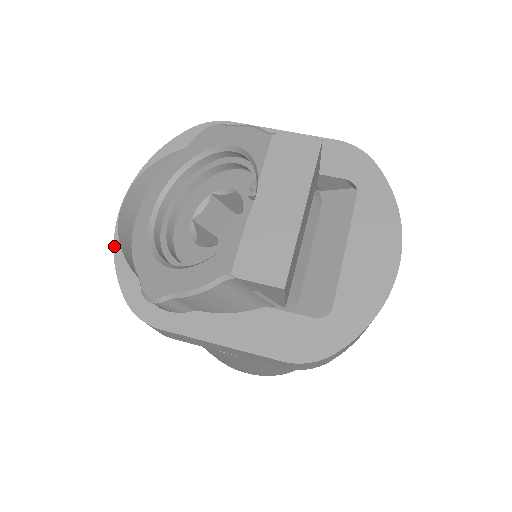
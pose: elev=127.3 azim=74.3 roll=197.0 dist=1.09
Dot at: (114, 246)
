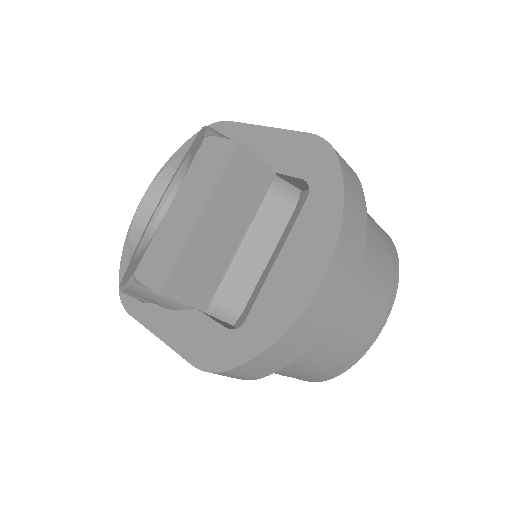
Dot at: (126, 239)
